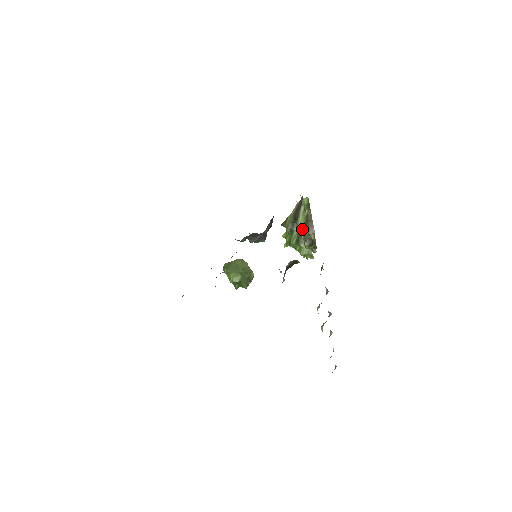
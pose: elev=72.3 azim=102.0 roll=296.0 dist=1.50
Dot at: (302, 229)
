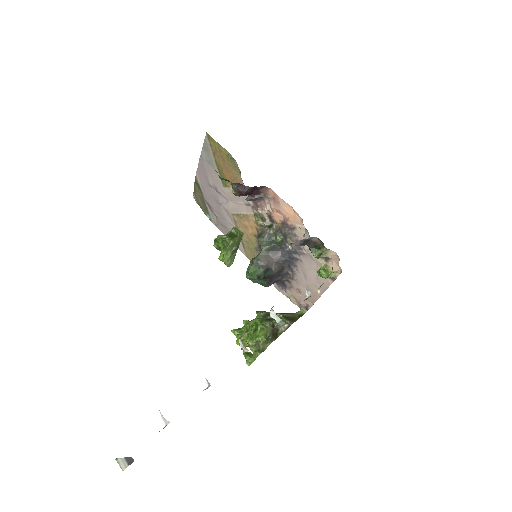
Dot at: (282, 315)
